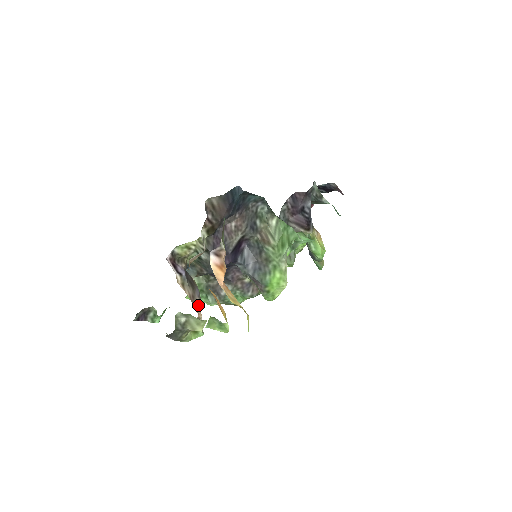
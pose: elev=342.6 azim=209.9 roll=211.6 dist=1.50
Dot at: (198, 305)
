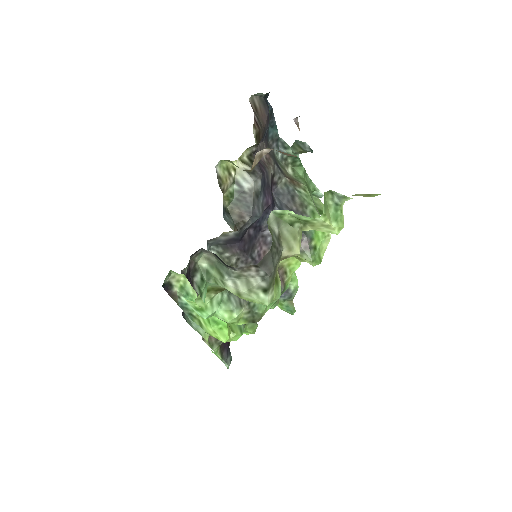
Dot at: occluded
